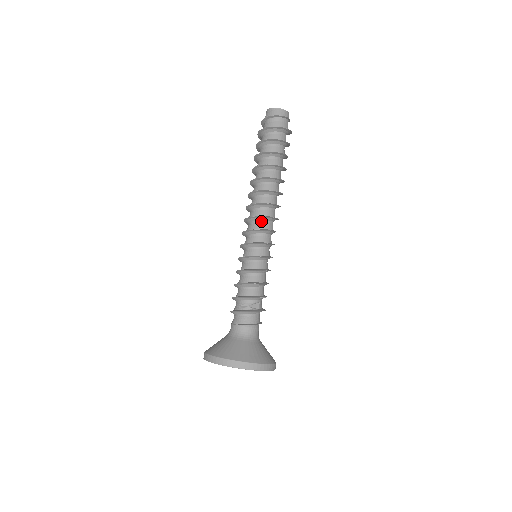
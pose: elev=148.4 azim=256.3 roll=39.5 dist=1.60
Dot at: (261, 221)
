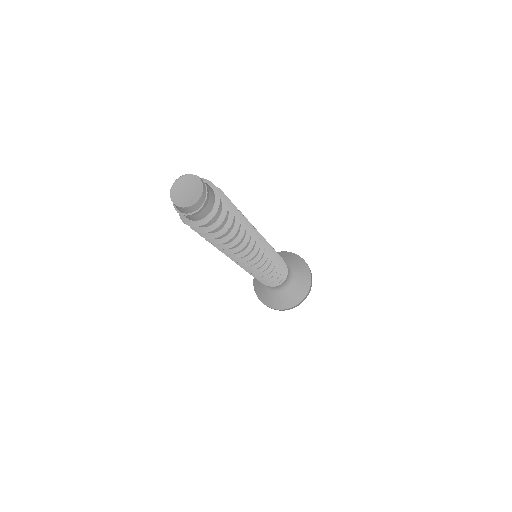
Dot at: occluded
